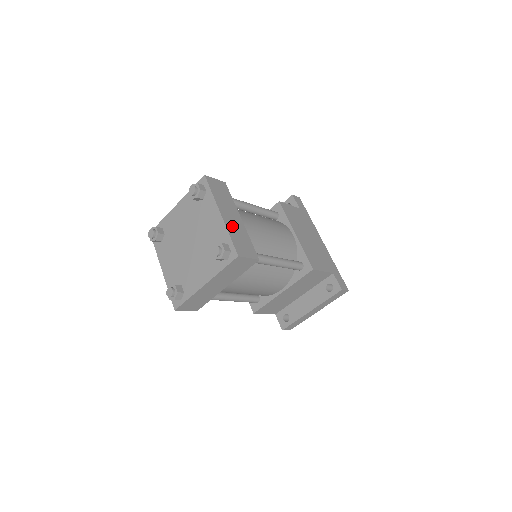
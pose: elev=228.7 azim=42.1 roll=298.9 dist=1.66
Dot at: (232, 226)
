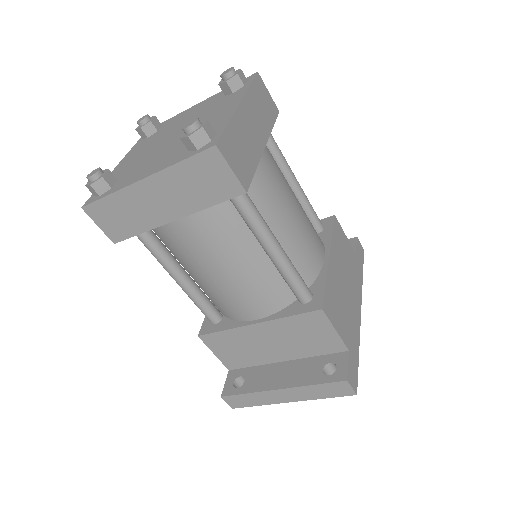
Dot at: (243, 128)
